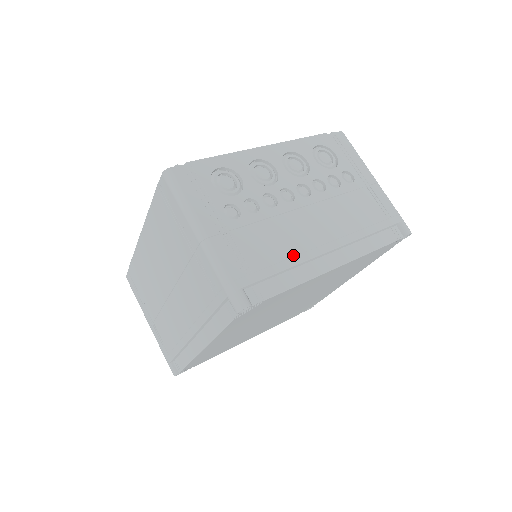
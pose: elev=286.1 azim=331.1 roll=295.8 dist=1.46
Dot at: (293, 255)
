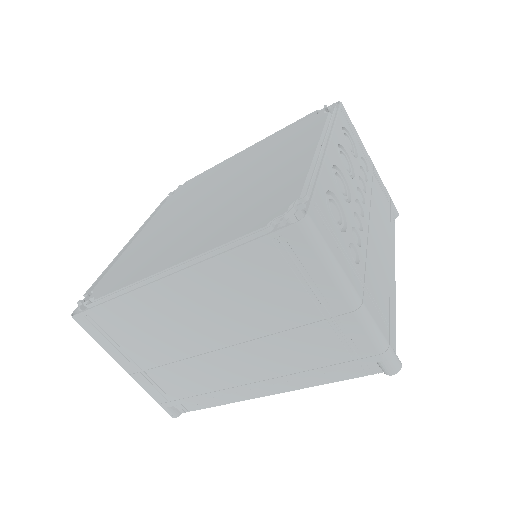
Dot at: (389, 283)
